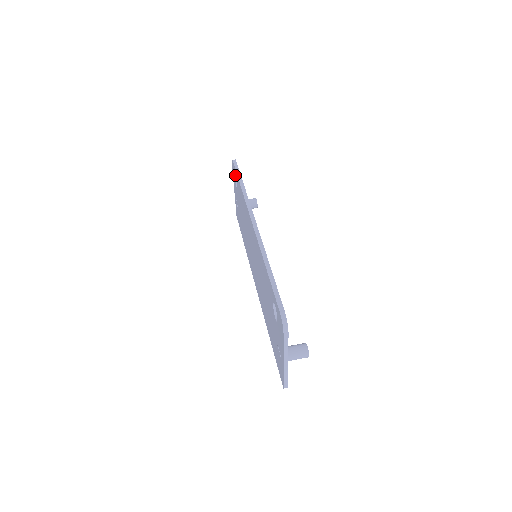
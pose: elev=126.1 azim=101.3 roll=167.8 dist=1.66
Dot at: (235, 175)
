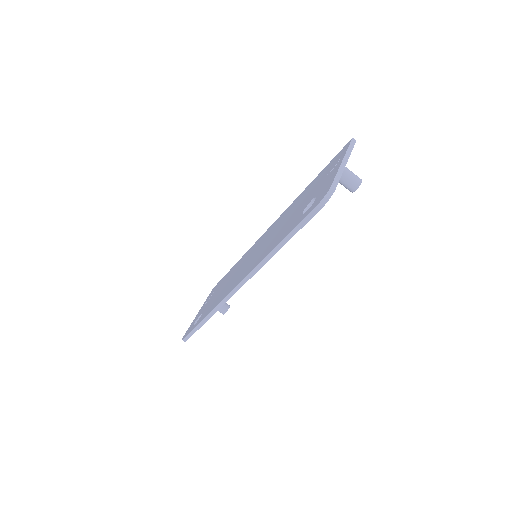
Dot at: (307, 210)
